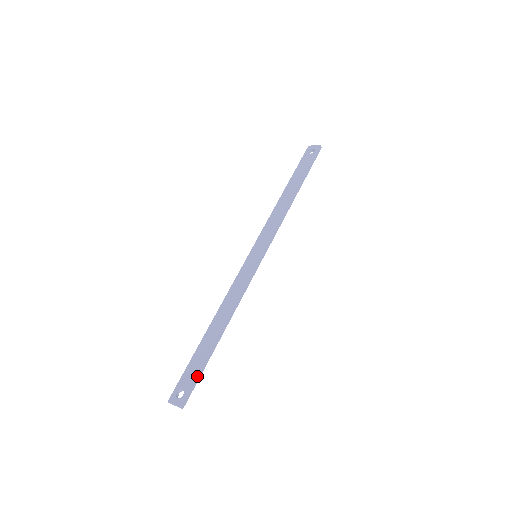
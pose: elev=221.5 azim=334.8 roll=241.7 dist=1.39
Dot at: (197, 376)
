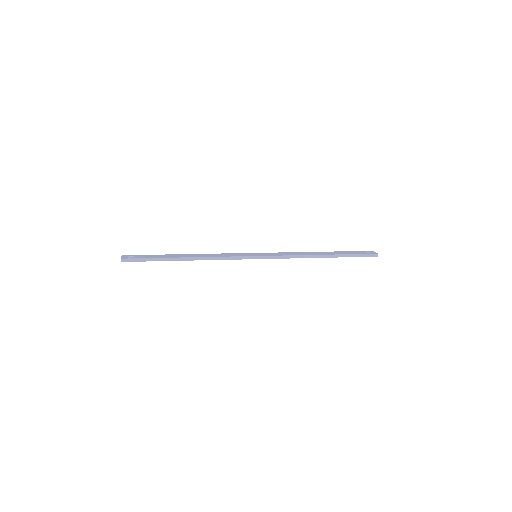
Dot at: (147, 258)
